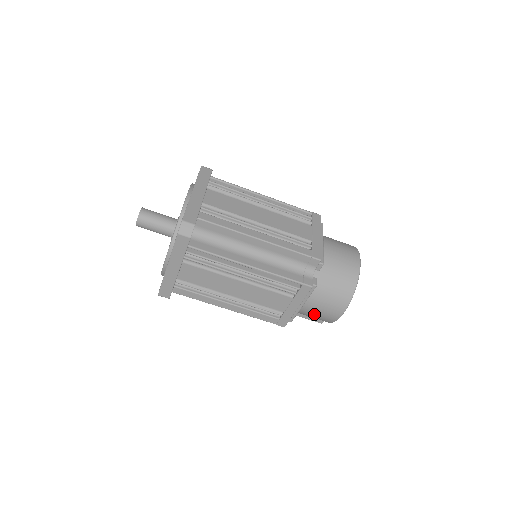
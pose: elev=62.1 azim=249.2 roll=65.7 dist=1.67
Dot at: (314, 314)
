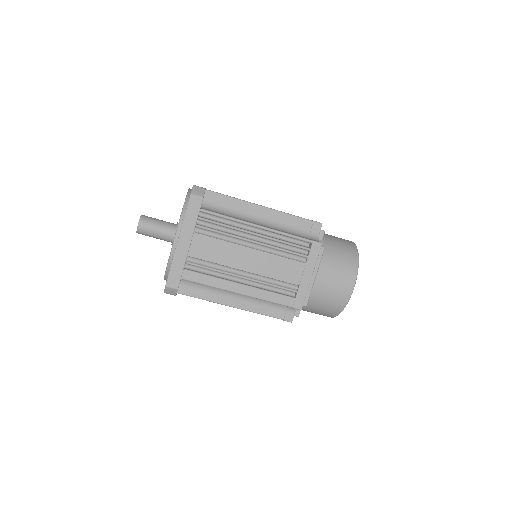
Dot at: occluded
